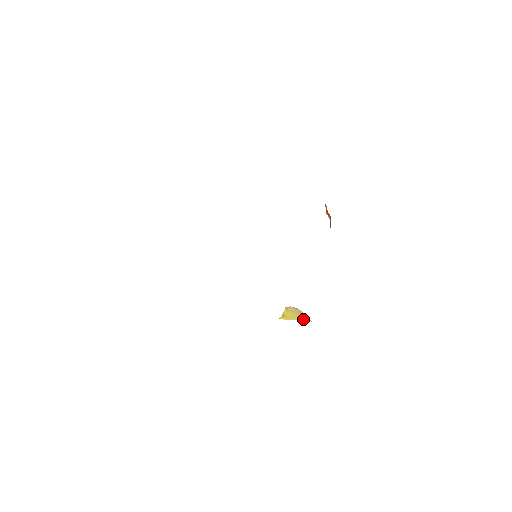
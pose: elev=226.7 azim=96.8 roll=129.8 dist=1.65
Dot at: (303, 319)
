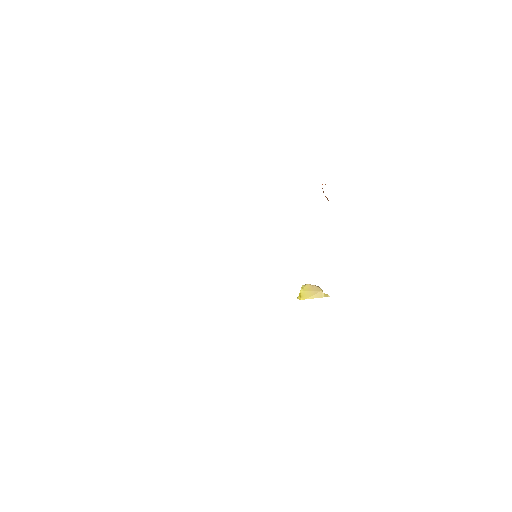
Dot at: (321, 296)
